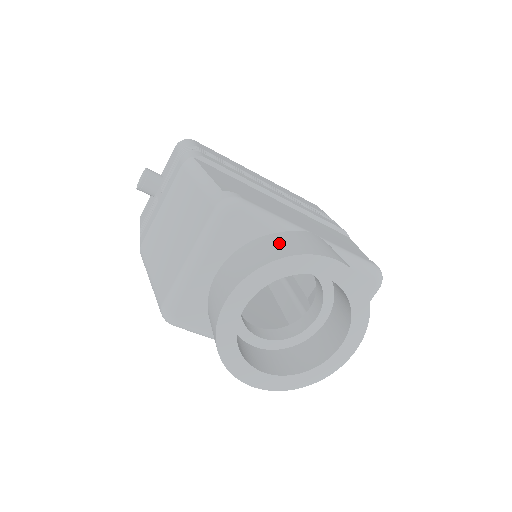
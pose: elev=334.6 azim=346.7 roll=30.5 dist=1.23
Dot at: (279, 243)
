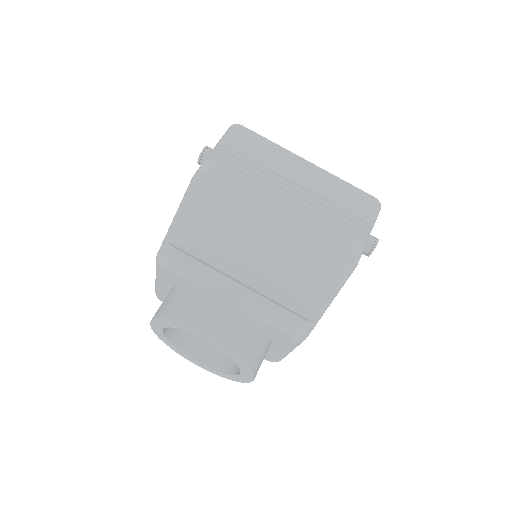
Dot at: (184, 300)
